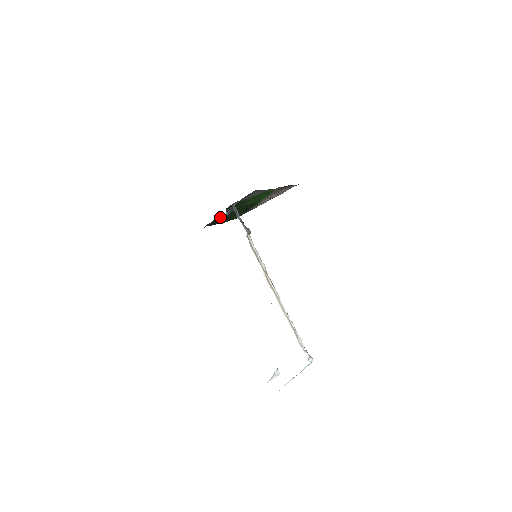
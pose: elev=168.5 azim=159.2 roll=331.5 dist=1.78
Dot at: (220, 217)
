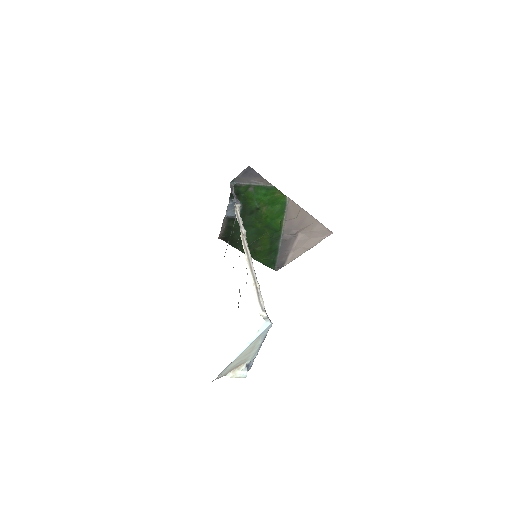
Dot at: (232, 223)
